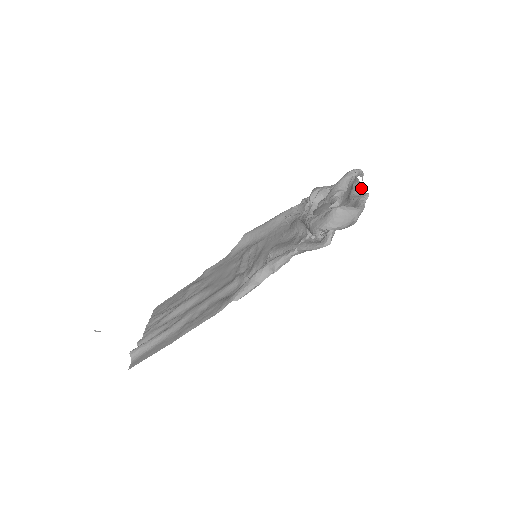
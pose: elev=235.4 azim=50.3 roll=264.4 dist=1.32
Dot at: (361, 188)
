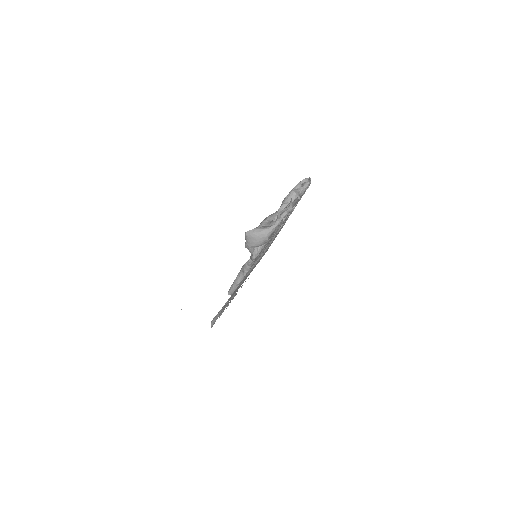
Dot at: occluded
